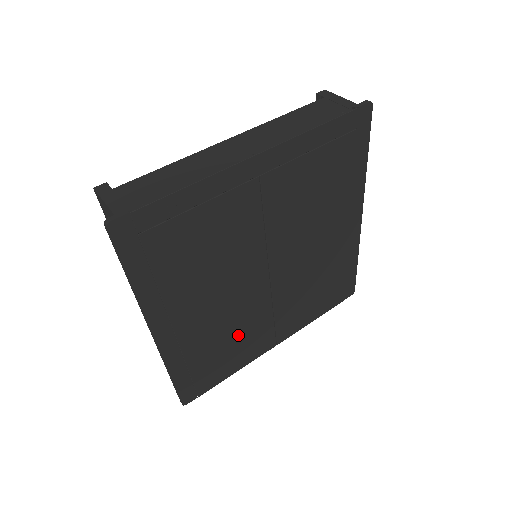
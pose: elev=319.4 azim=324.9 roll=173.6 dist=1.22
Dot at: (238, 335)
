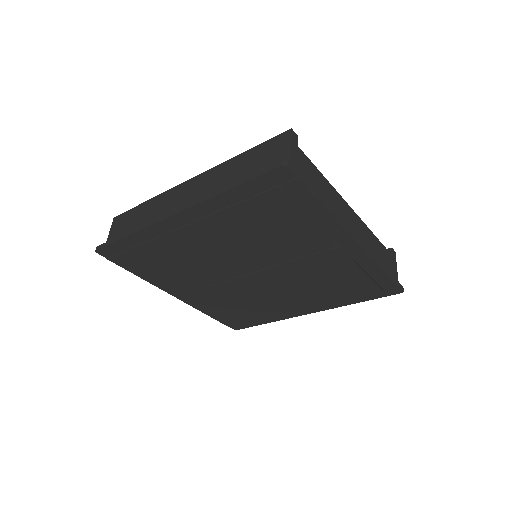
Dot at: (182, 269)
